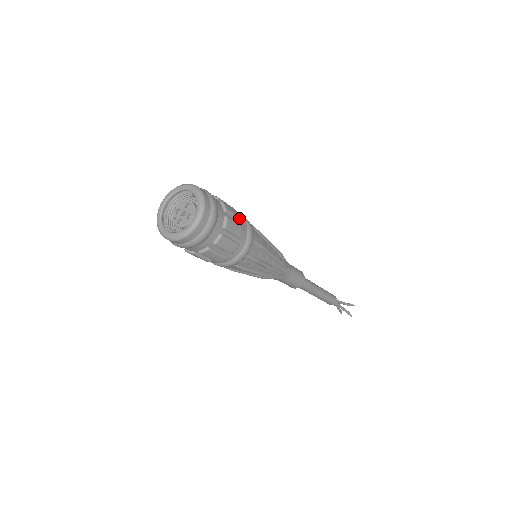
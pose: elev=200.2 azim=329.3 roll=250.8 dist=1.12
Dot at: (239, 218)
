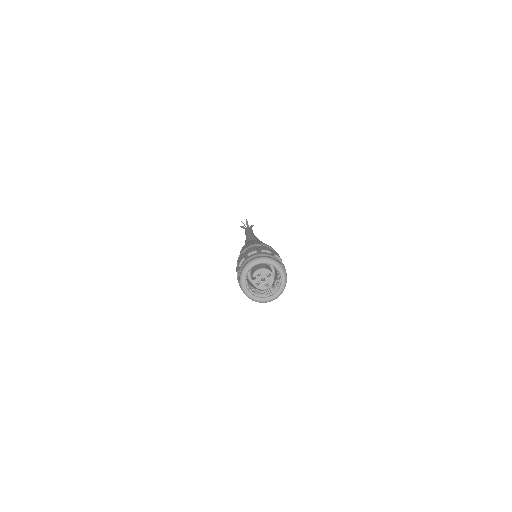
Dot at: occluded
